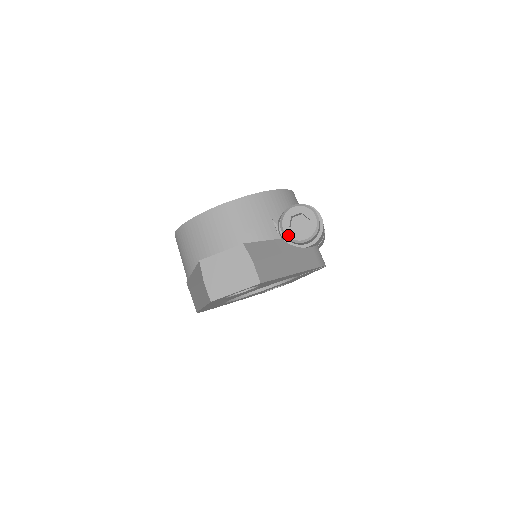
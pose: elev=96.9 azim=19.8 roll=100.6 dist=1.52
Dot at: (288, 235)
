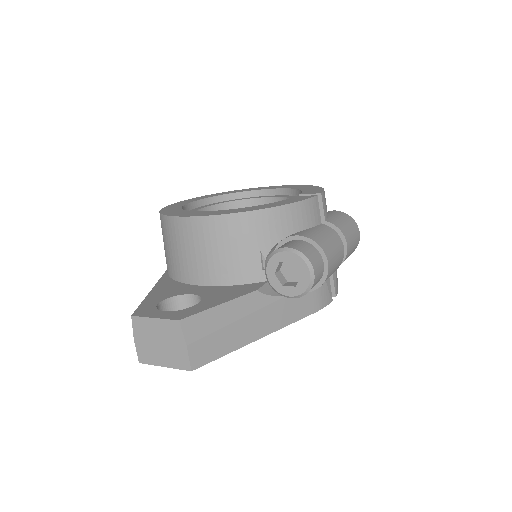
Dot at: (271, 283)
